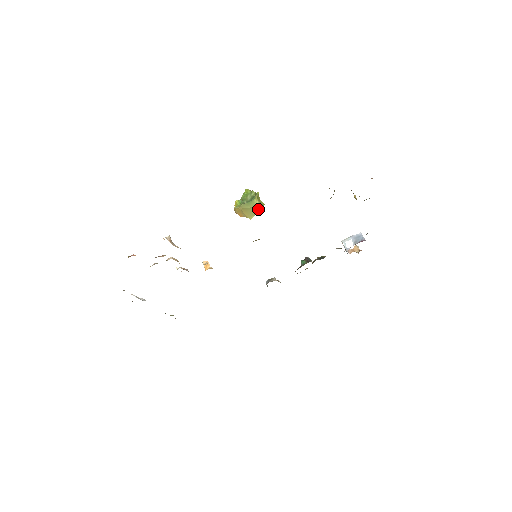
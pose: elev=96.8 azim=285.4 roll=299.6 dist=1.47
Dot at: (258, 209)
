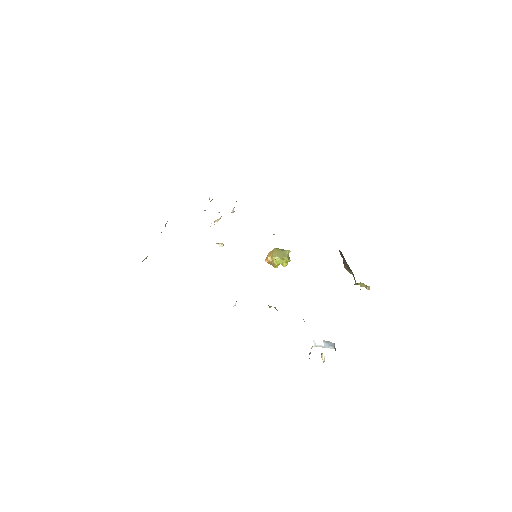
Dot at: (284, 255)
